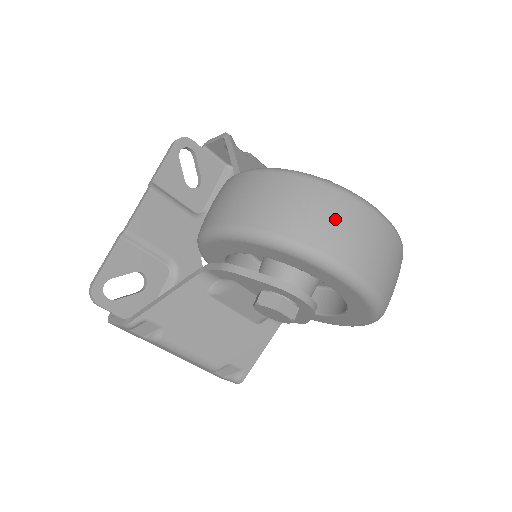
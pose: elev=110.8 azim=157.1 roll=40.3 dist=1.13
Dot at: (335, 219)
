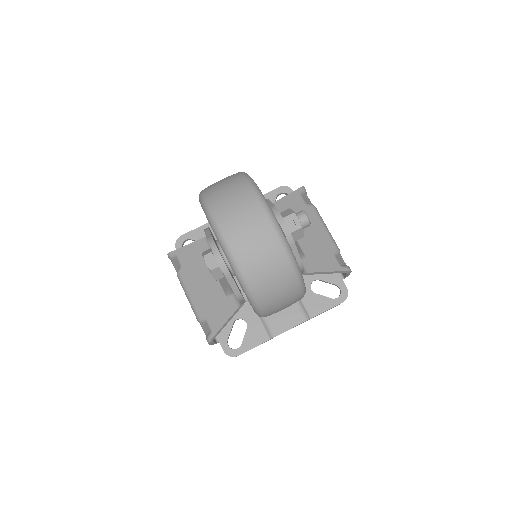
Dot at: (231, 195)
